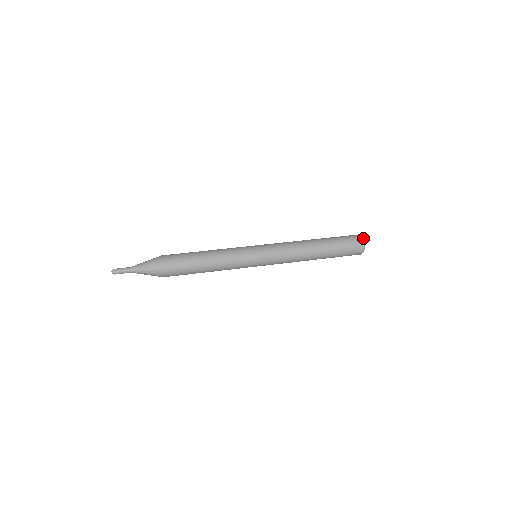
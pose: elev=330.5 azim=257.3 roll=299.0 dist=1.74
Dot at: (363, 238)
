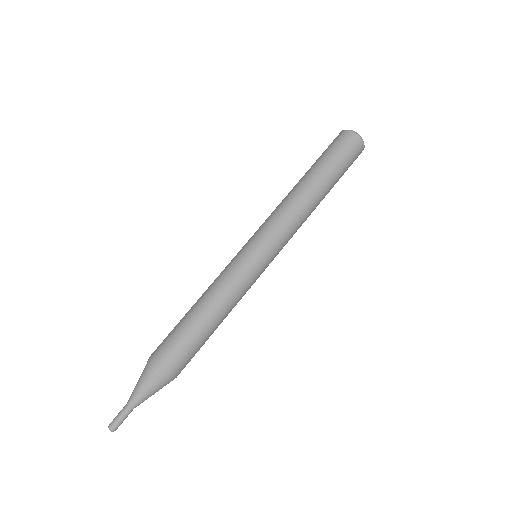
Dot at: (360, 136)
